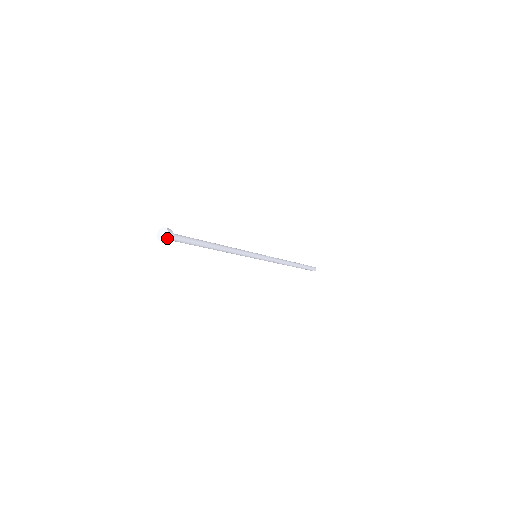
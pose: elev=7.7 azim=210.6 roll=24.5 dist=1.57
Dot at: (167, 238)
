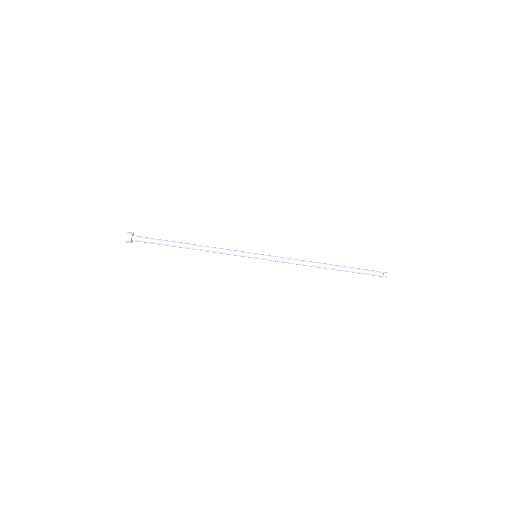
Dot at: (126, 238)
